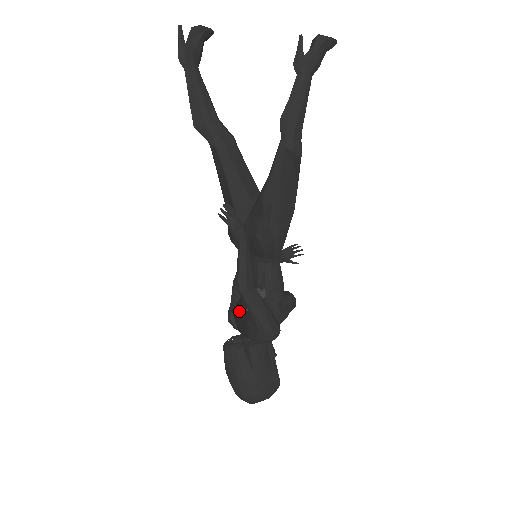
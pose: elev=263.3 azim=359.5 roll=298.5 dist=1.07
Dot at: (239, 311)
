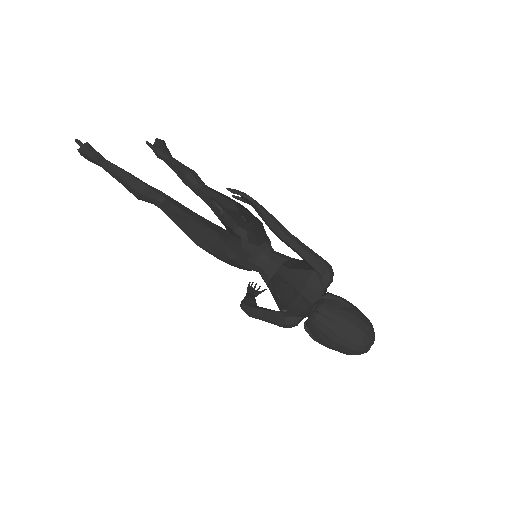
Dot at: (288, 299)
